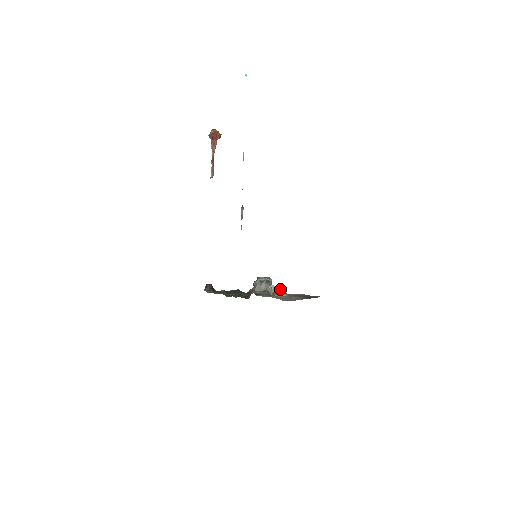
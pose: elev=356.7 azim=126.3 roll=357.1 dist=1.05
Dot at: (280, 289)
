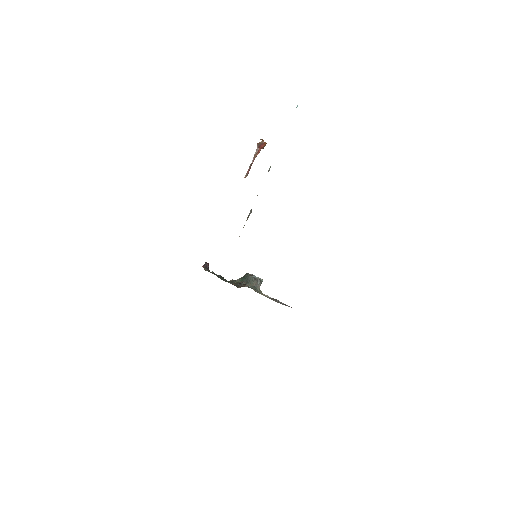
Dot at: occluded
